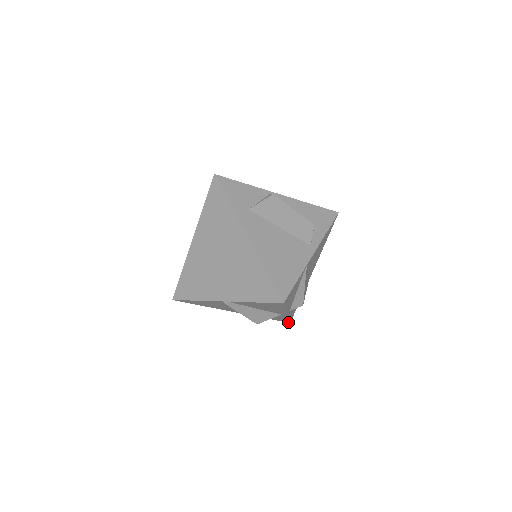
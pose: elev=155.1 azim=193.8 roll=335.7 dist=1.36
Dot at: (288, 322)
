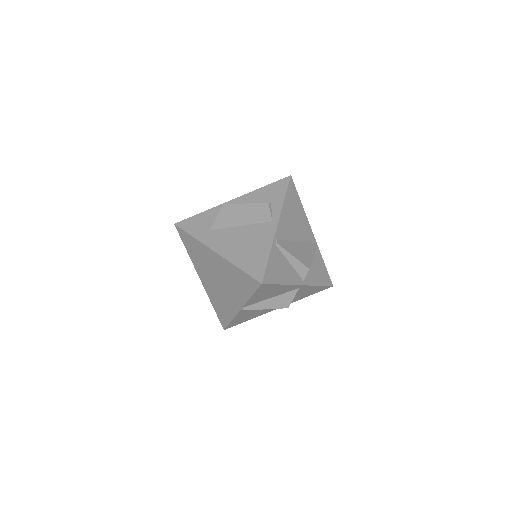
Dot at: occluded
